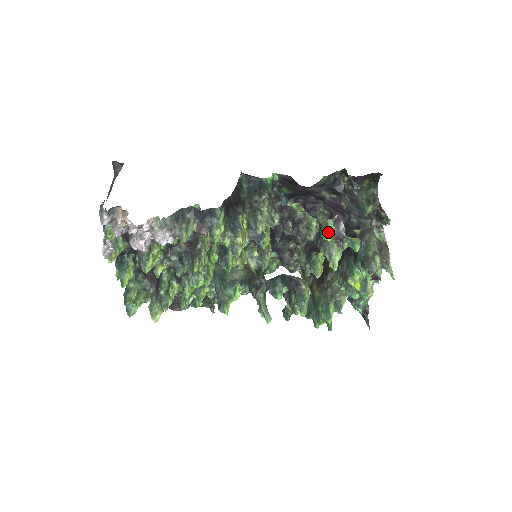
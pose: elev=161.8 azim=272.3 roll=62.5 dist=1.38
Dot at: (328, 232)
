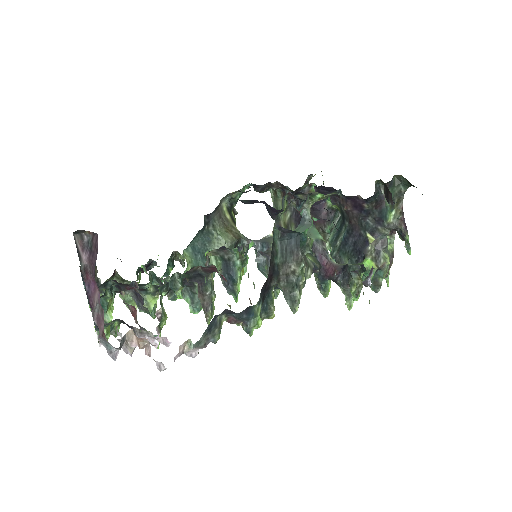
Dot at: occluded
